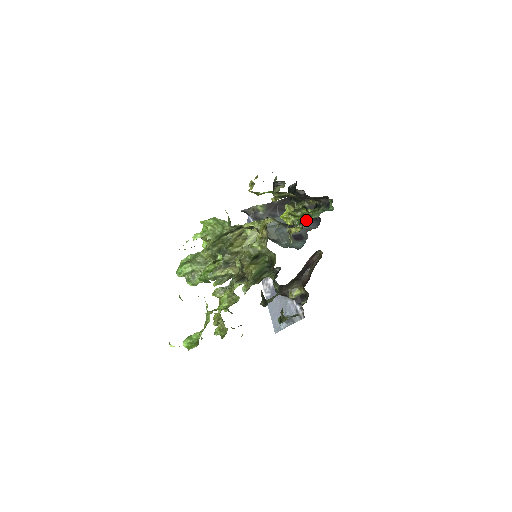
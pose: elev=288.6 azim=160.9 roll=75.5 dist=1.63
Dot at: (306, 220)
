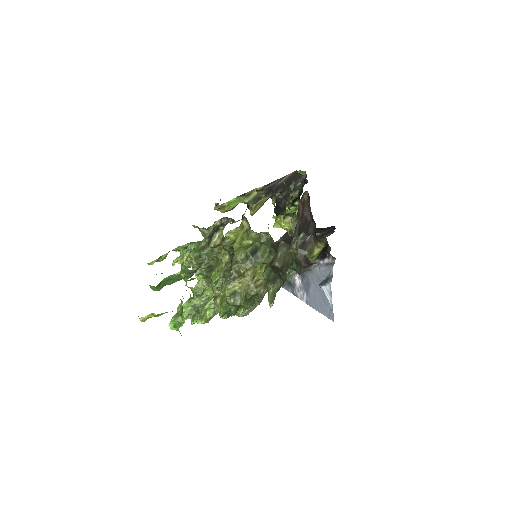
Dot at: occluded
